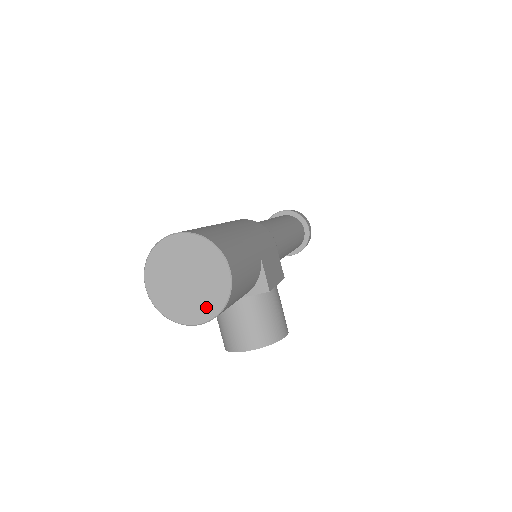
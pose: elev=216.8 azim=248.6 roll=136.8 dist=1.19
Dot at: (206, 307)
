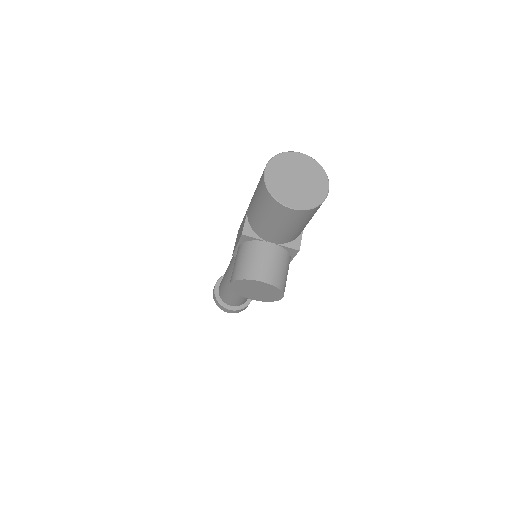
Dot at: (303, 201)
